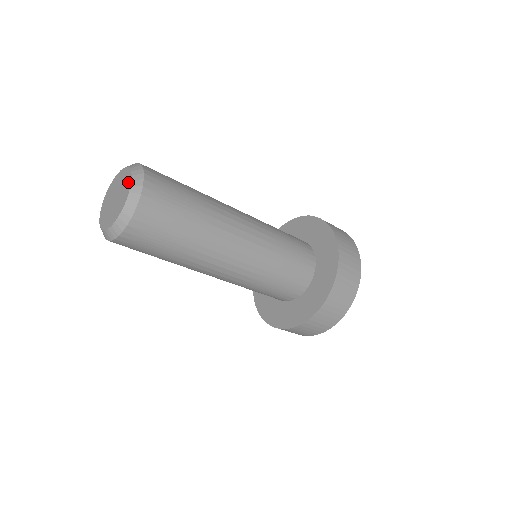
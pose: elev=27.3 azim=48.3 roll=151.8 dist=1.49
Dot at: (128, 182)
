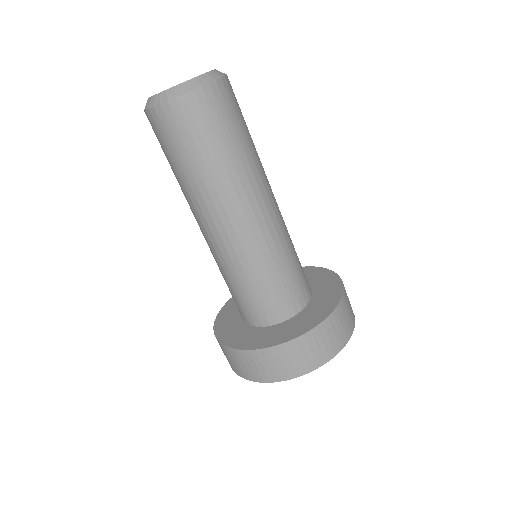
Dot at: occluded
